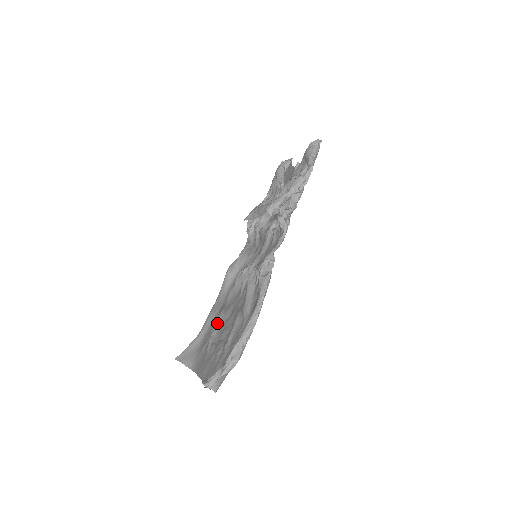
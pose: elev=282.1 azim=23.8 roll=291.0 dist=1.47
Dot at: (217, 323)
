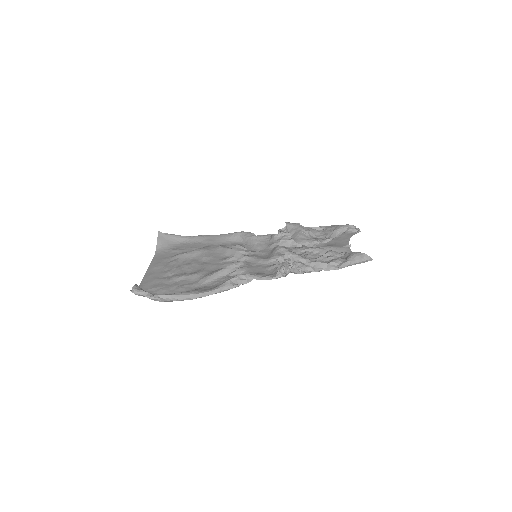
Dot at: (195, 252)
